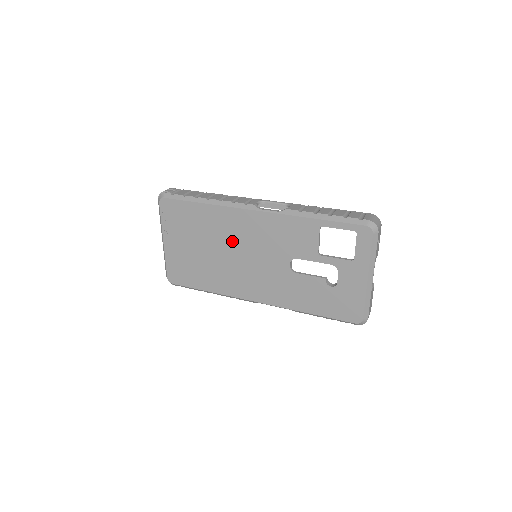
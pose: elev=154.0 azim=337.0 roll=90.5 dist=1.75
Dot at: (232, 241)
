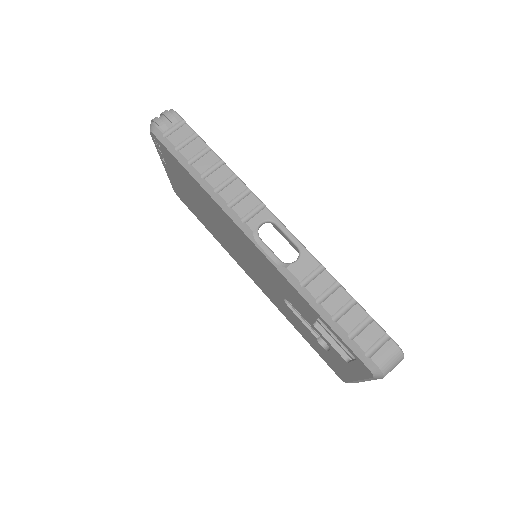
Dot at: (228, 232)
